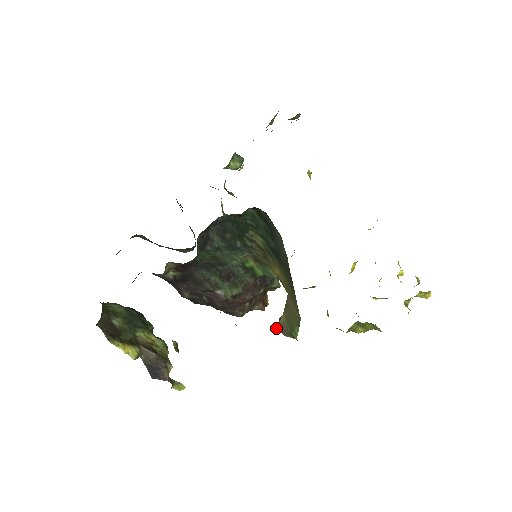
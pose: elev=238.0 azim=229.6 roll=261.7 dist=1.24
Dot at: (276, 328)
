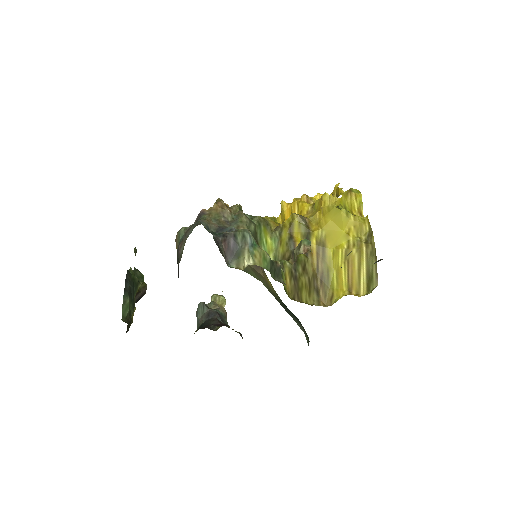
Dot at: occluded
